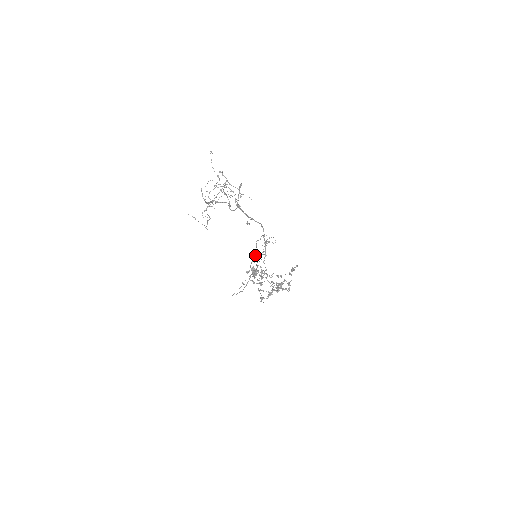
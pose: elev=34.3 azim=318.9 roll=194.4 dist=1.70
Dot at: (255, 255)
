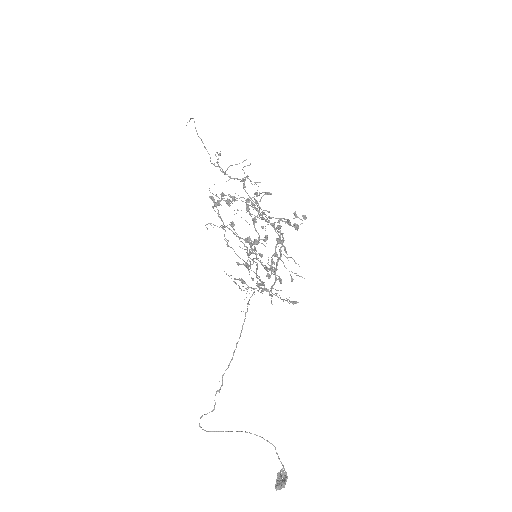
Dot at: occluded
